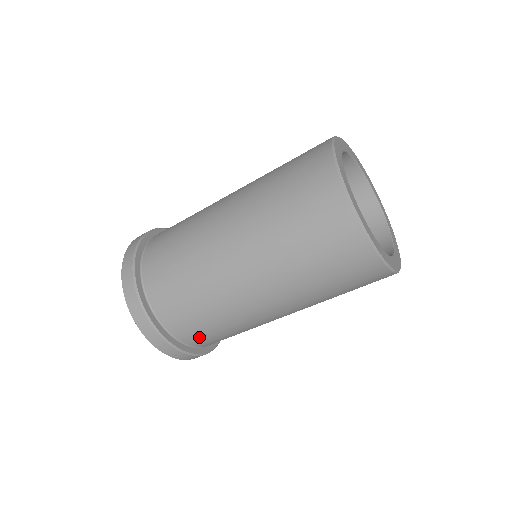
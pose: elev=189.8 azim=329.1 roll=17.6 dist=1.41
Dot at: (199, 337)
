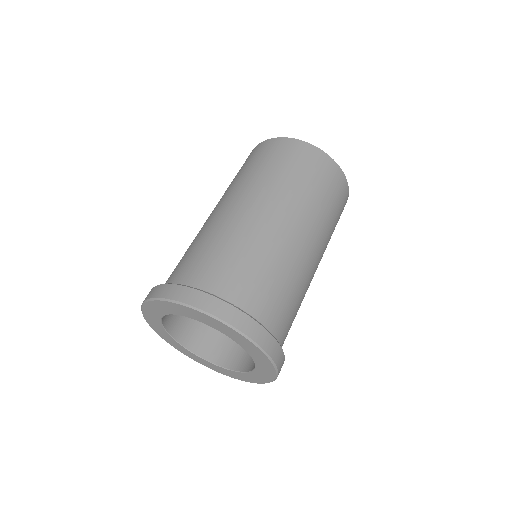
Dot at: (272, 309)
